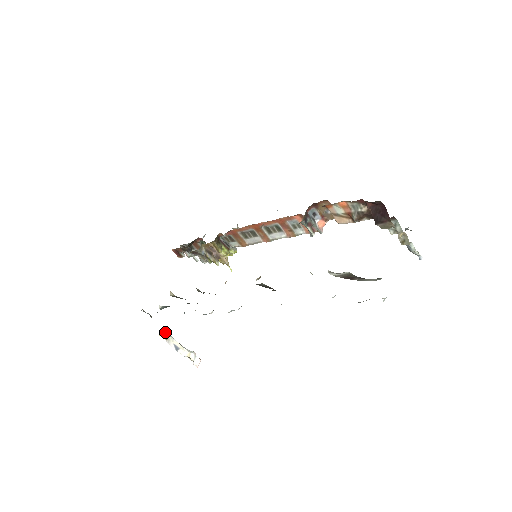
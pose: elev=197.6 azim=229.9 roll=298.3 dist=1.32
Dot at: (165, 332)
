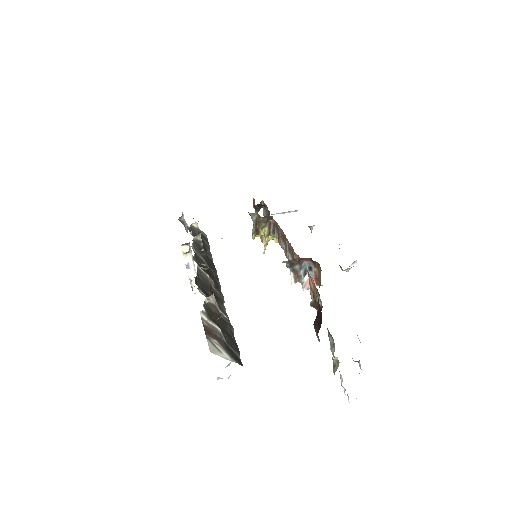
Dot at: (187, 248)
